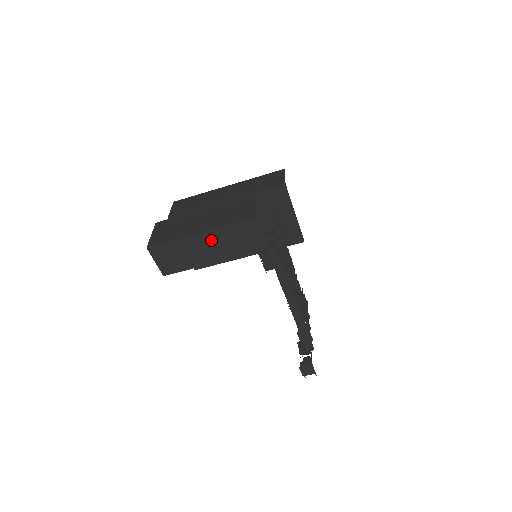
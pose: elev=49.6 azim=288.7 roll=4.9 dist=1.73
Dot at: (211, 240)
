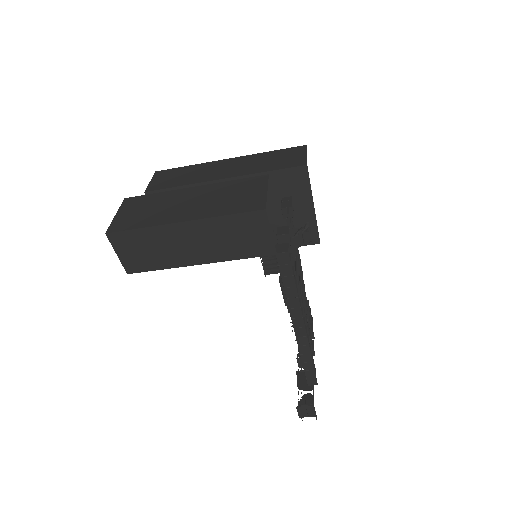
Dot at: (198, 233)
